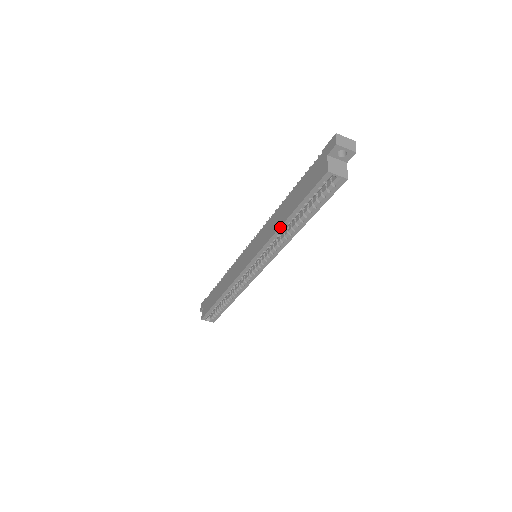
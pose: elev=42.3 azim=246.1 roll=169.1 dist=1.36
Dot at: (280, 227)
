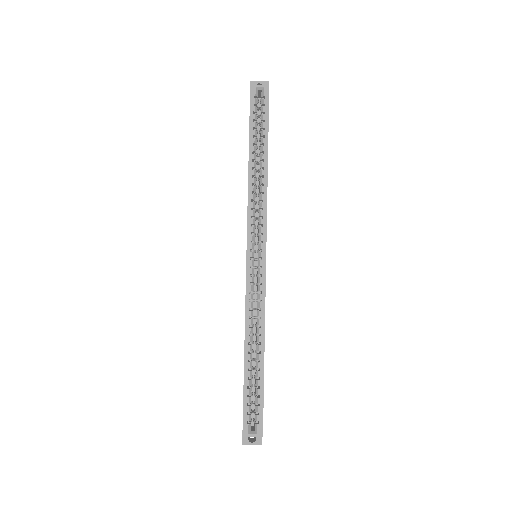
Dot at: (248, 170)
